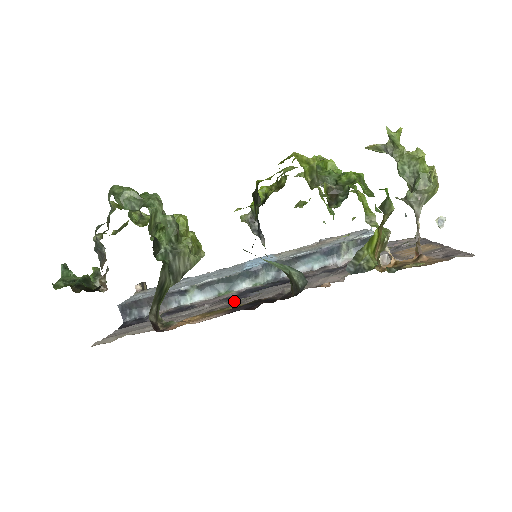
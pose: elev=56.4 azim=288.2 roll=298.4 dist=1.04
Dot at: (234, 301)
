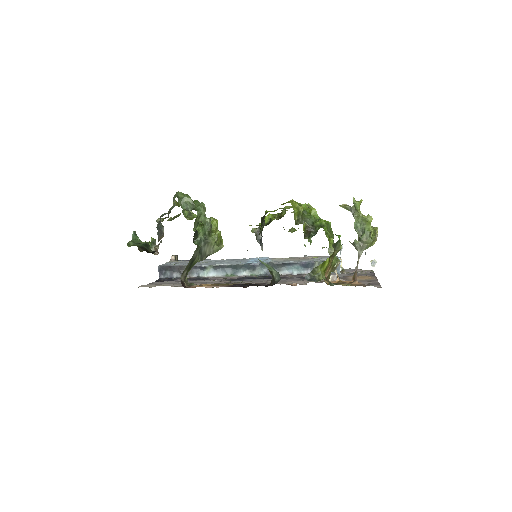
Dot at: (235, 281)
